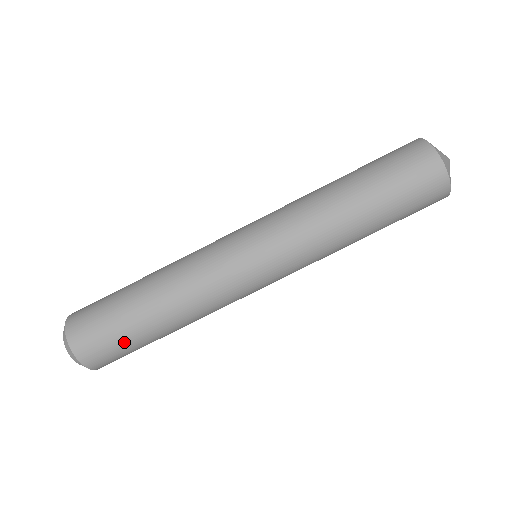
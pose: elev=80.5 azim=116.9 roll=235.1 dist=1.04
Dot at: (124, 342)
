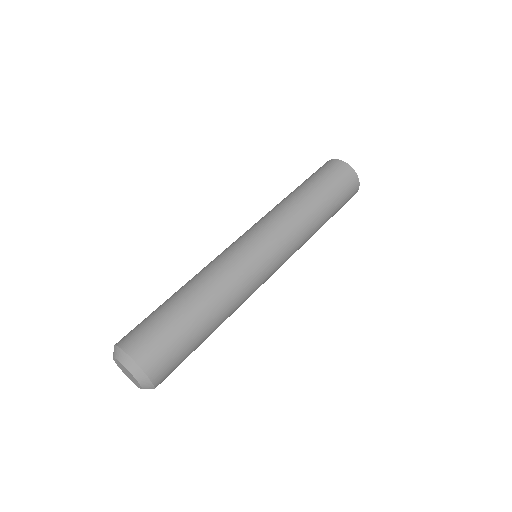
Dot at: (157, 318)
